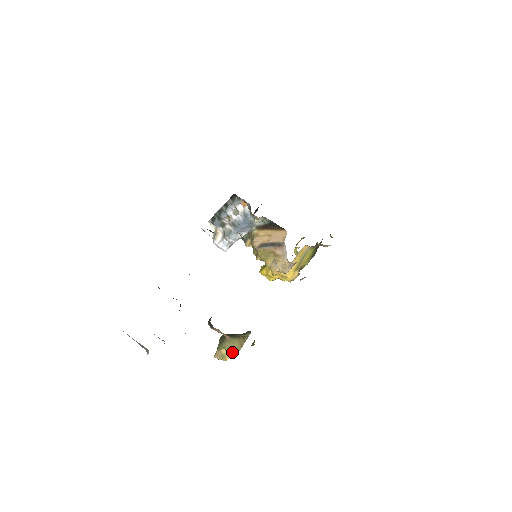
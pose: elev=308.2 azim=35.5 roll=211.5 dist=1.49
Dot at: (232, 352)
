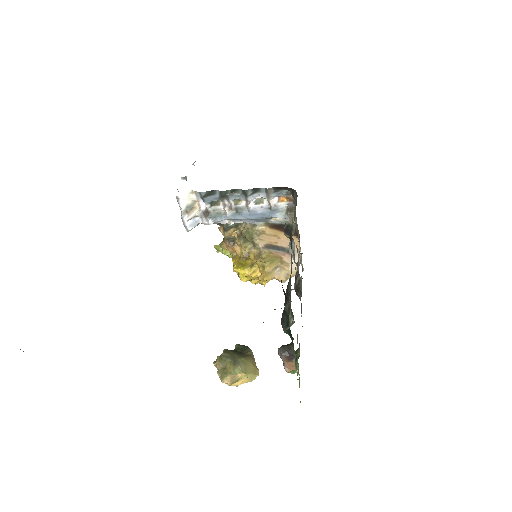
Dot at: (251, 377)
